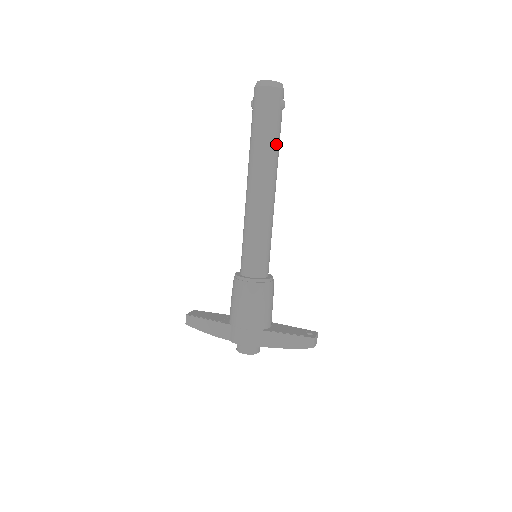
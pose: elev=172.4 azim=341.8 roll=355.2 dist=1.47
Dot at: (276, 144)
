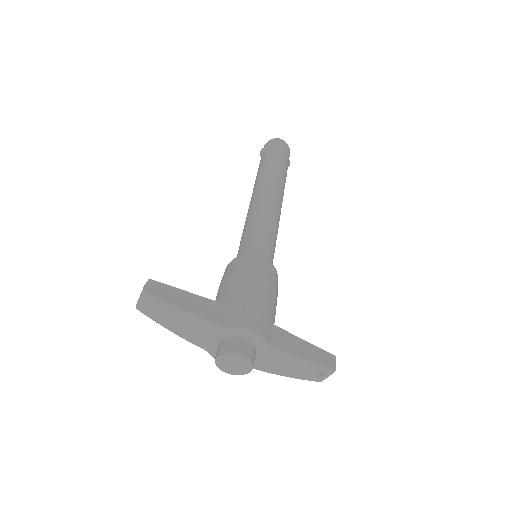
Dot at: (285, 180)
